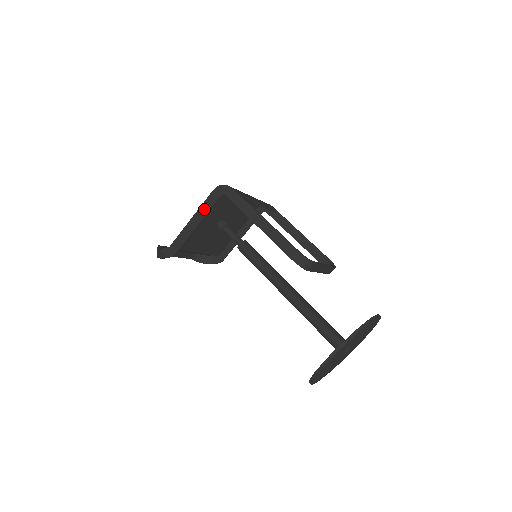
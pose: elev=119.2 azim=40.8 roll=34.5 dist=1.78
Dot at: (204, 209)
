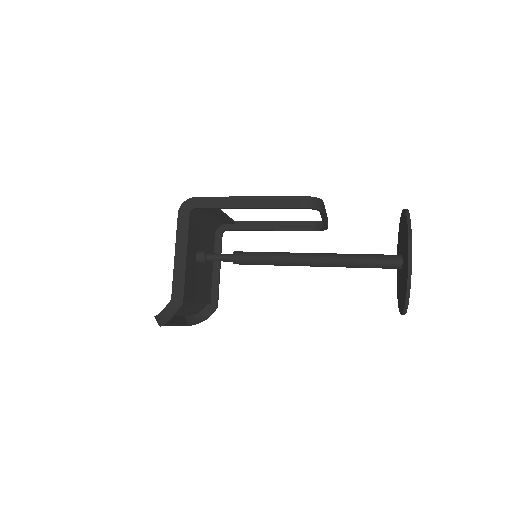
Dot at: (182, 236)
